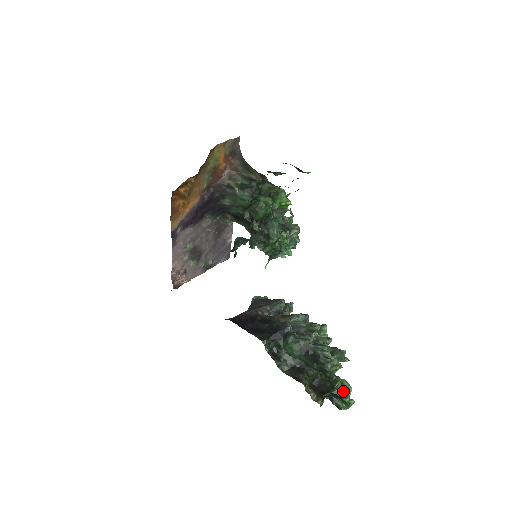
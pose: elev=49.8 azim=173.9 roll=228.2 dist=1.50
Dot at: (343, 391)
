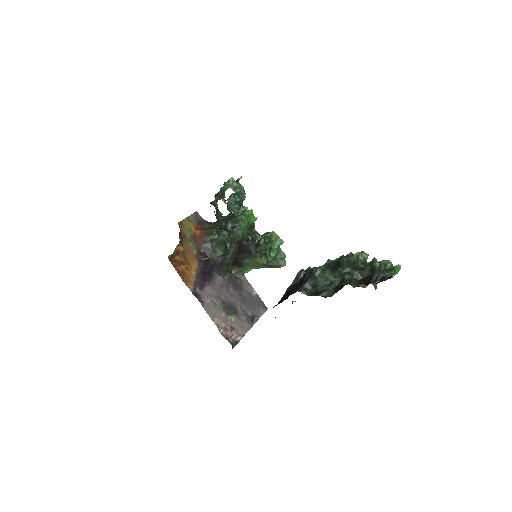
Dot at: (384, 266)
